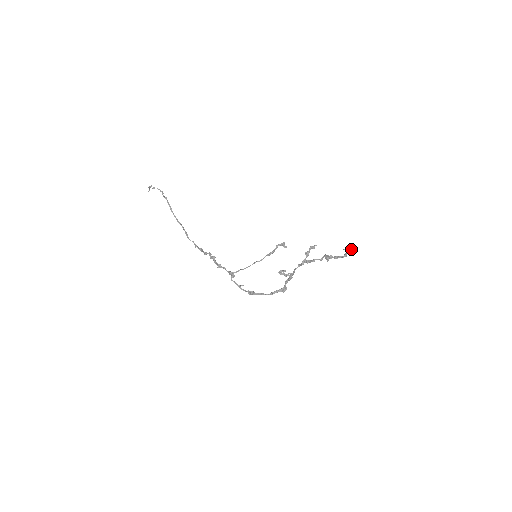
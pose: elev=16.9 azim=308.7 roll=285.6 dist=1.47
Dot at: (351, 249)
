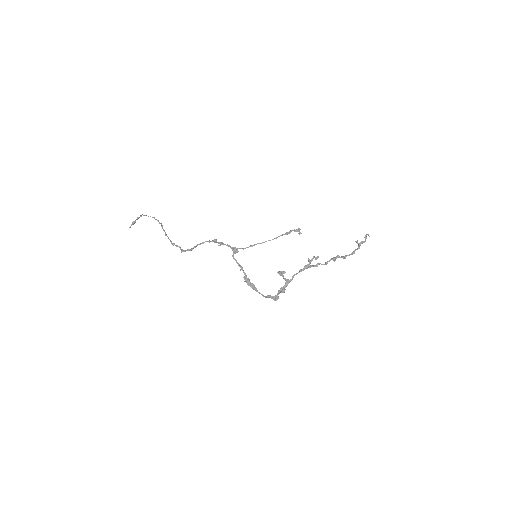
Dot at: (365, 238)
